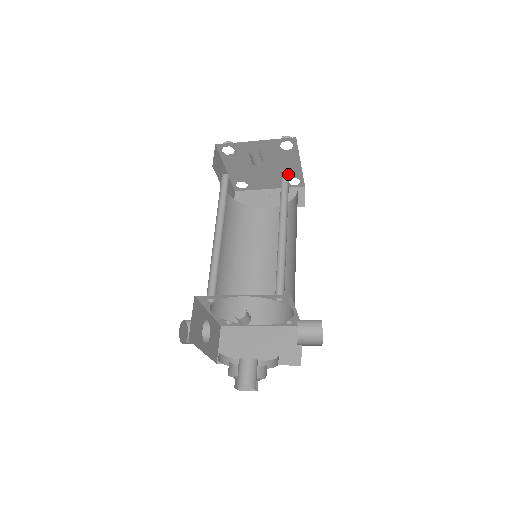
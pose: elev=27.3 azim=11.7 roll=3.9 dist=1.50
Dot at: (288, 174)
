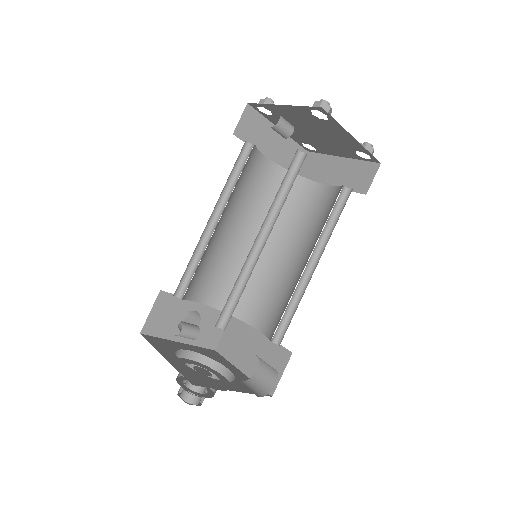
Dot at: (303, 161)
